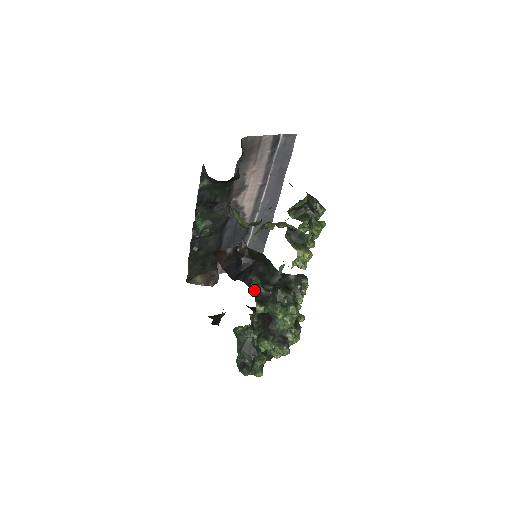
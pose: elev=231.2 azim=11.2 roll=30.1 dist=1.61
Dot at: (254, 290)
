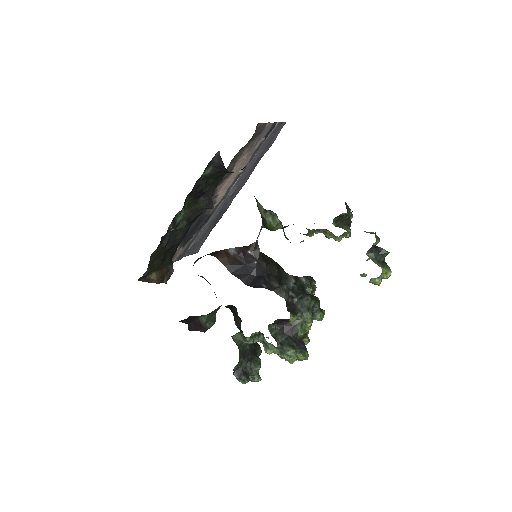
Dot at: (287, 299)
